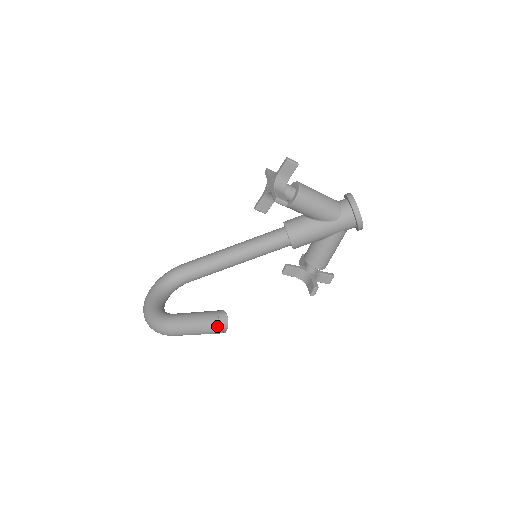
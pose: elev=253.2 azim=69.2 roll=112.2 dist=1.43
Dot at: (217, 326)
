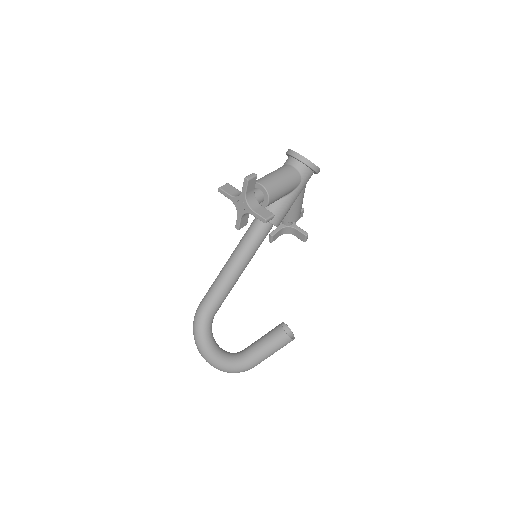
Dot at: (290, 340)
